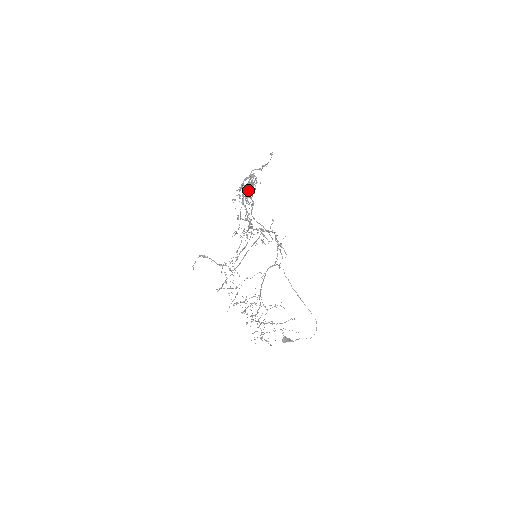
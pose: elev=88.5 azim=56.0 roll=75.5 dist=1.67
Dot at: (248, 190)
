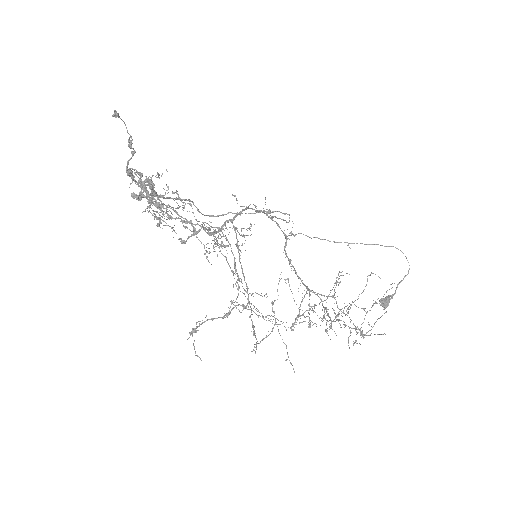
Dot at: (155, 196)
